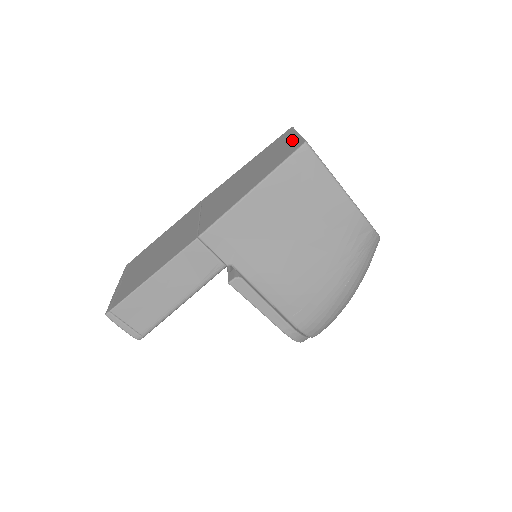
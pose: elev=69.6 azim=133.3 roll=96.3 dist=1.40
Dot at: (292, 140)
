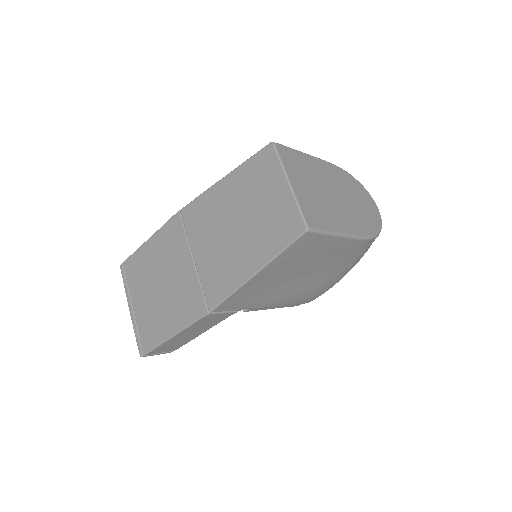
Dot at: (284, 197)
